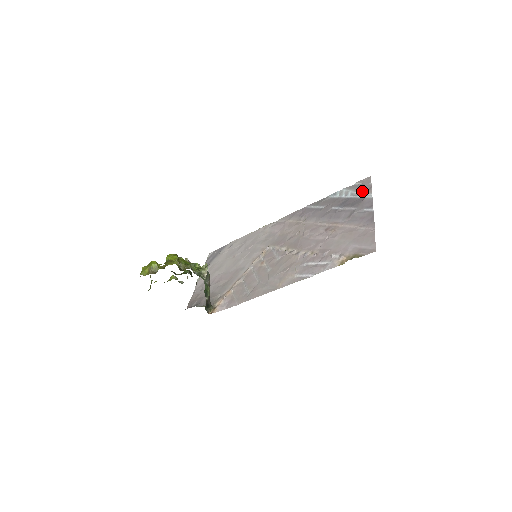
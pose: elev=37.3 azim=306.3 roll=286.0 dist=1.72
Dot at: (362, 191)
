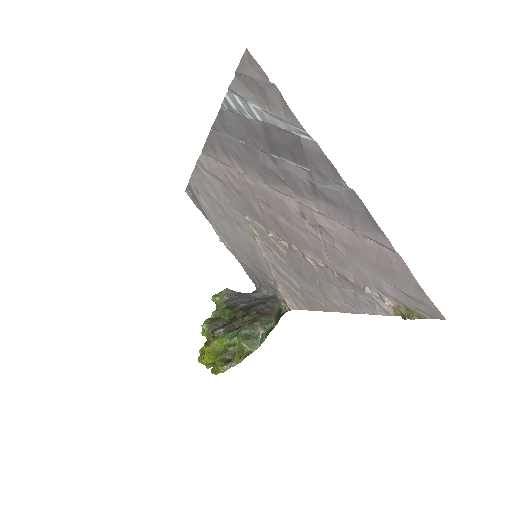
Dot at: (275, 114)
